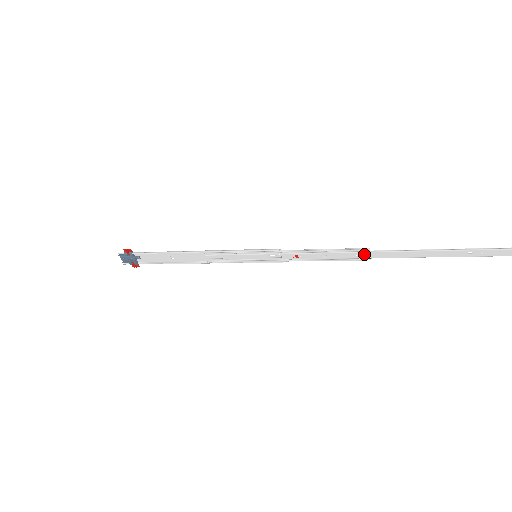
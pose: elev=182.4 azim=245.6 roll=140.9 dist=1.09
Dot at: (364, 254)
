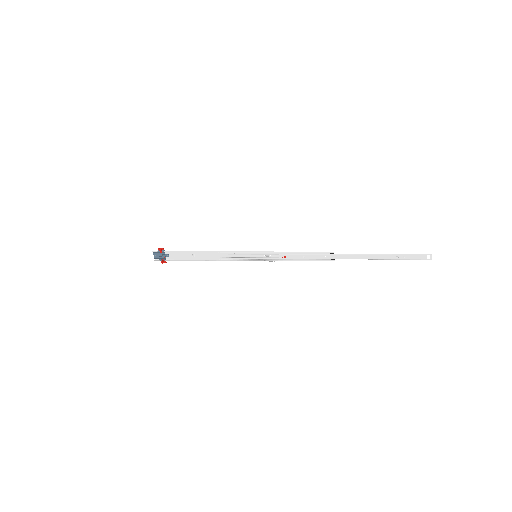
Dot at: (330, 256)
